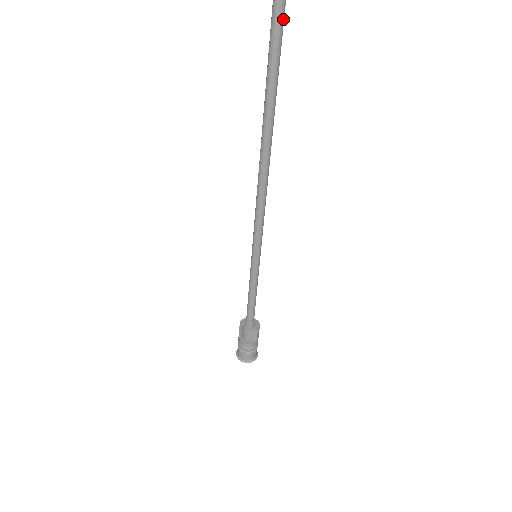
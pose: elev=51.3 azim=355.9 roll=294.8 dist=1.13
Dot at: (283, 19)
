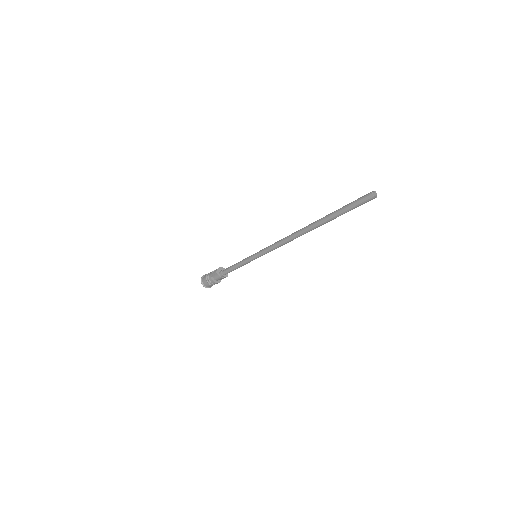
Dot at: (362, 203)
